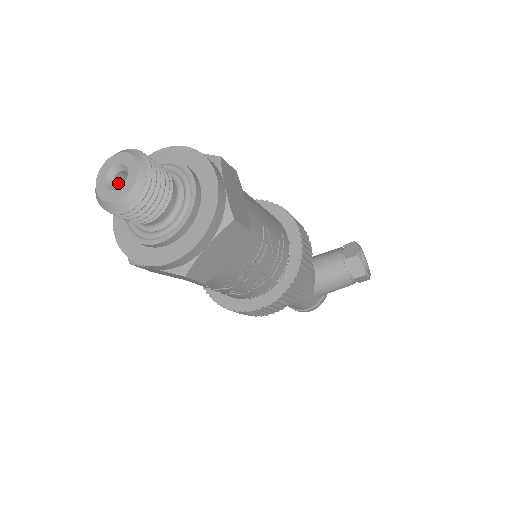
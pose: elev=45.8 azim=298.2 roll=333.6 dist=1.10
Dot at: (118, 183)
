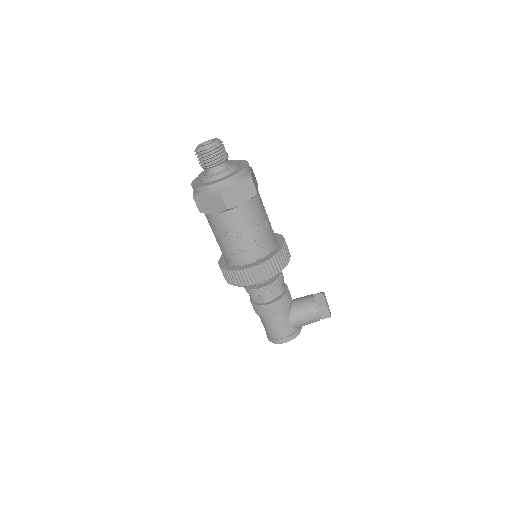
Dot at: occluded
